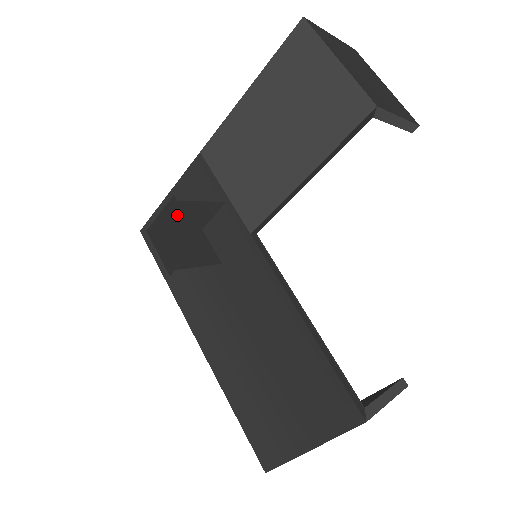
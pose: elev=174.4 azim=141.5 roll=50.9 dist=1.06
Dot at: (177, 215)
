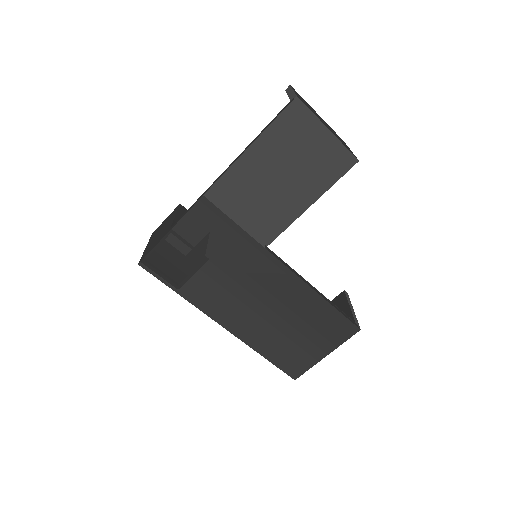
Dot at: (184, 246)
